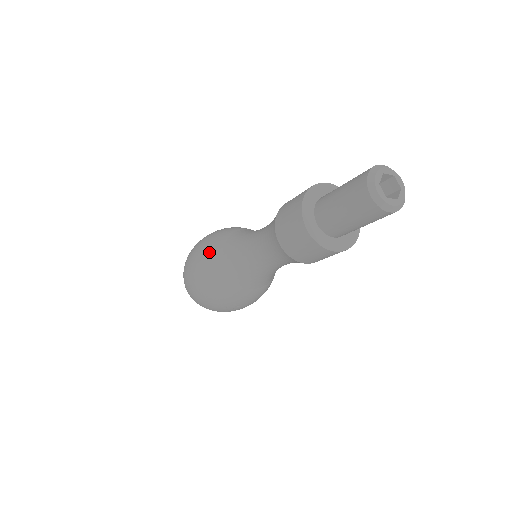
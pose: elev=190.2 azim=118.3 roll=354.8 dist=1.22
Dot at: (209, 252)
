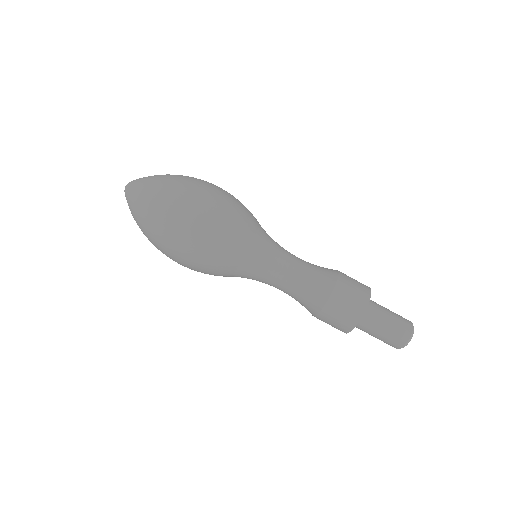
Dot at: (233, 240)
